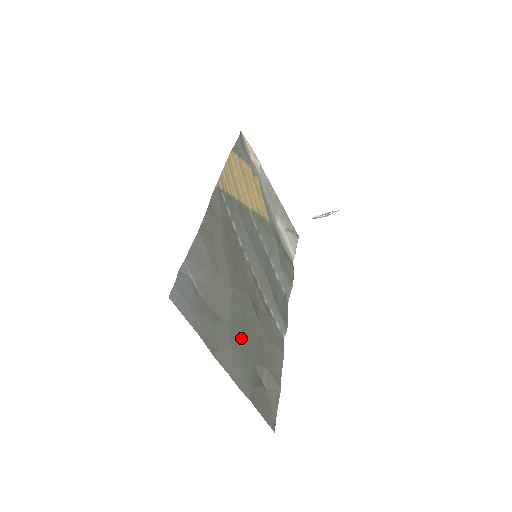
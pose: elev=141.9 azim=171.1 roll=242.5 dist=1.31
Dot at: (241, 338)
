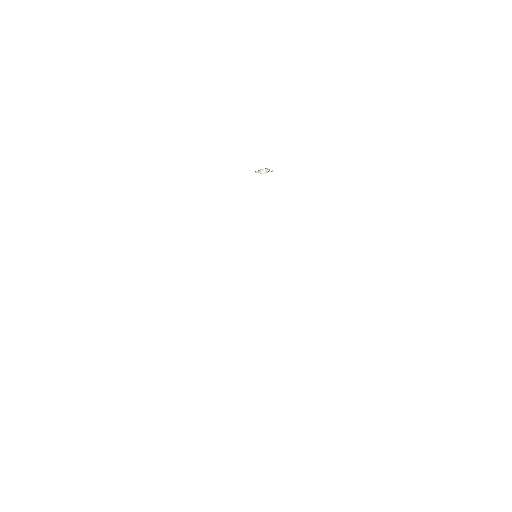
Dot at: occluded
